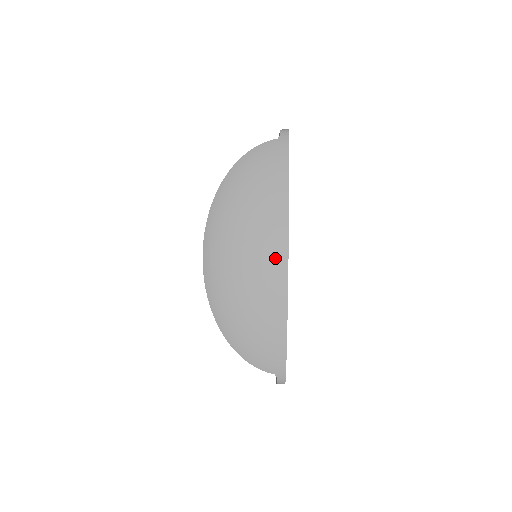
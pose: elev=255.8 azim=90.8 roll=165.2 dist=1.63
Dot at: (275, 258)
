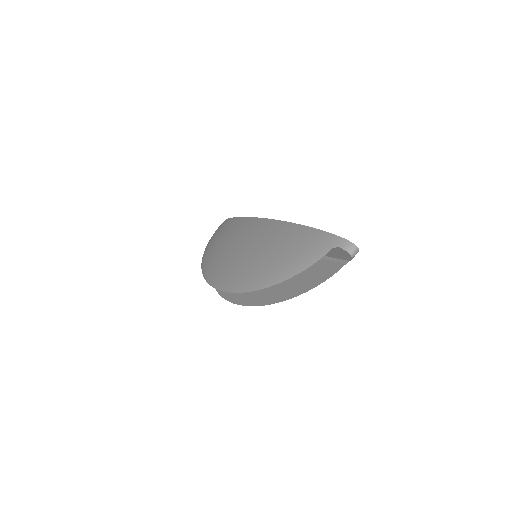
Dot at: (254, 227)
